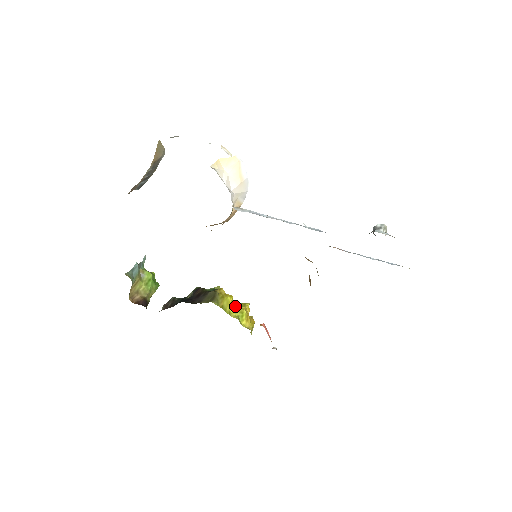
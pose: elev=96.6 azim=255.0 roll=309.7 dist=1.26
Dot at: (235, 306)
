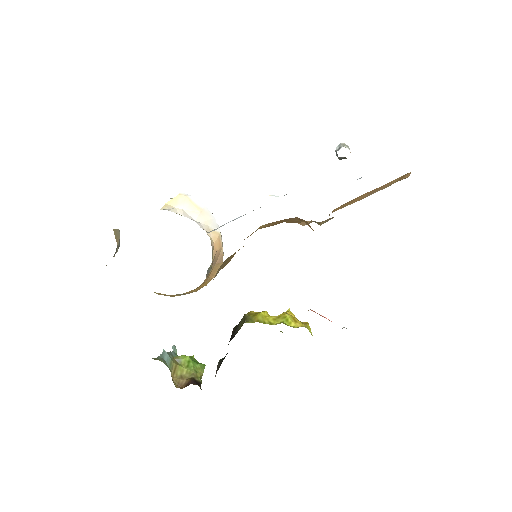
Dot at: (274, 316)
